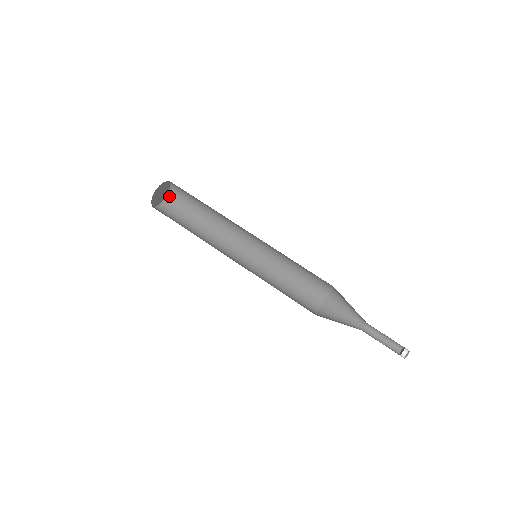
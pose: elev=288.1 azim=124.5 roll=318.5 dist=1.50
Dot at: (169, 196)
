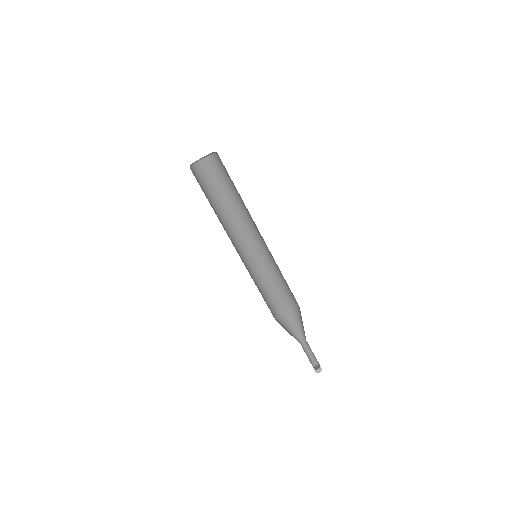
Dot at: (217, 153)
